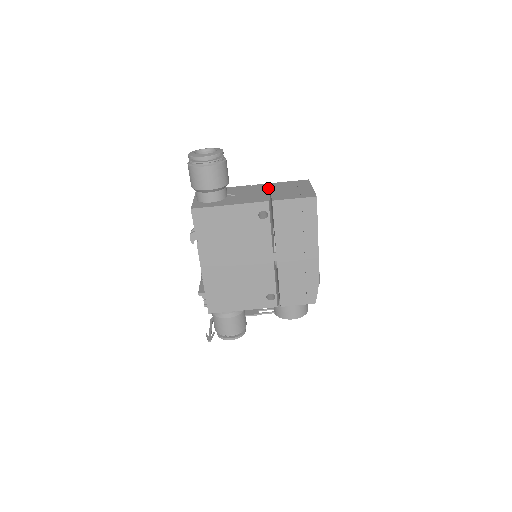
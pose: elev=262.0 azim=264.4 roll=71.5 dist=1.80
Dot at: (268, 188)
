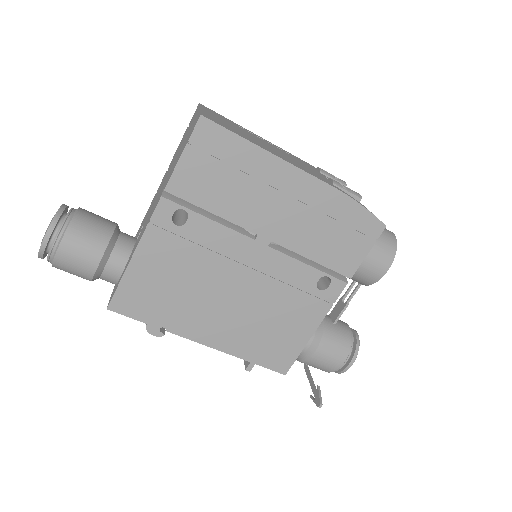
Dot at: (166, 175)
